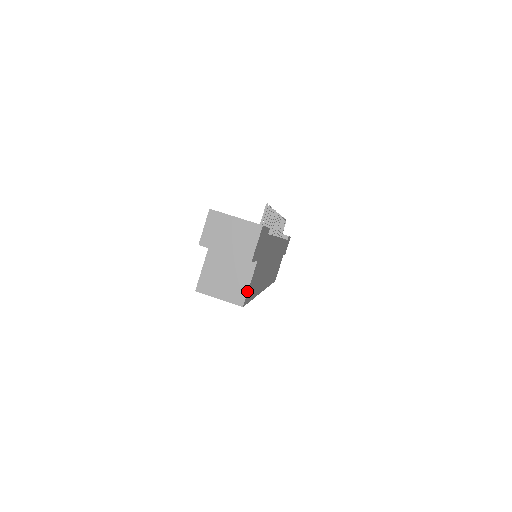
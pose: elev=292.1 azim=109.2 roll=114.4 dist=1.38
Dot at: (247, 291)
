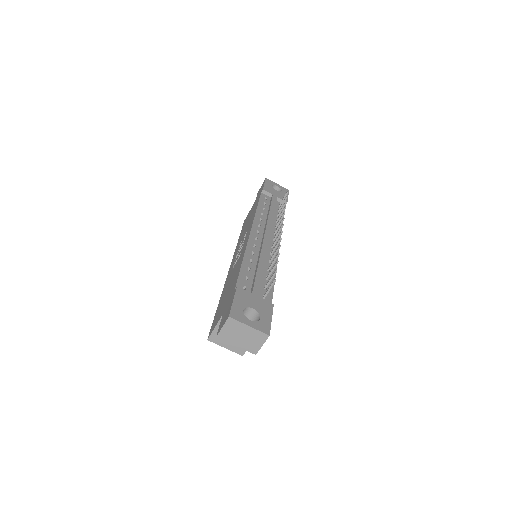
Dot at: occluded
